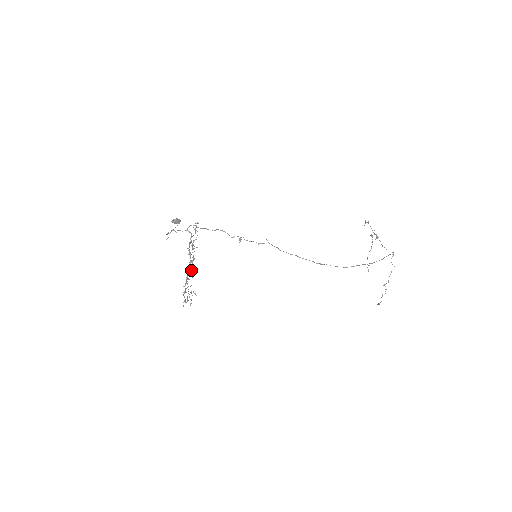
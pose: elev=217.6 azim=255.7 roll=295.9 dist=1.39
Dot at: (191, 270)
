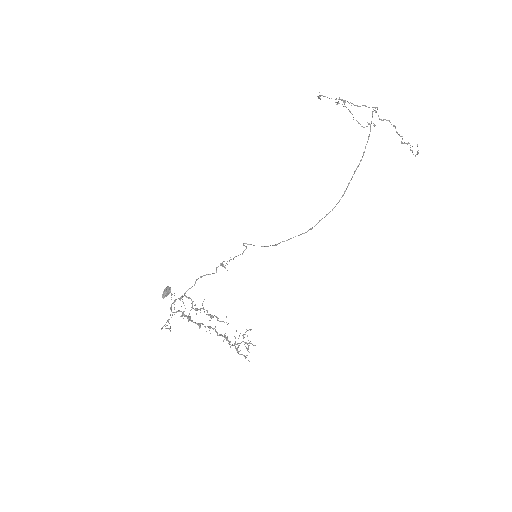
Dot at: occluded
